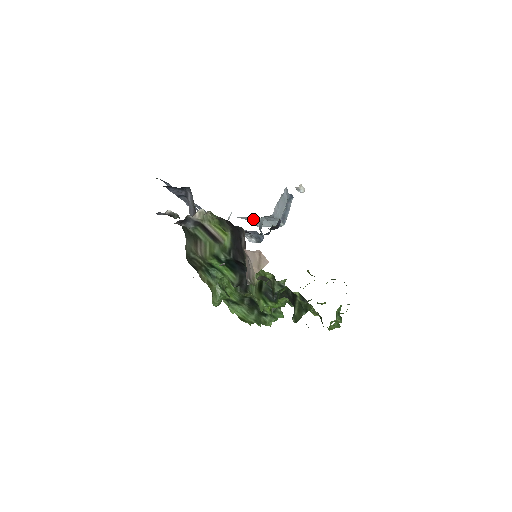
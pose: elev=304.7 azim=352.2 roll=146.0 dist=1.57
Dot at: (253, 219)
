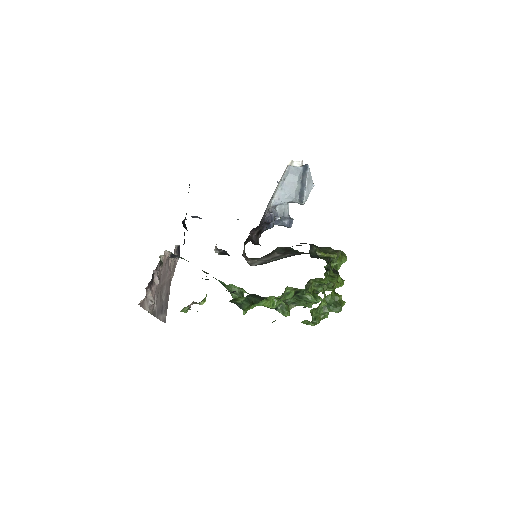
Dot at: occluded
